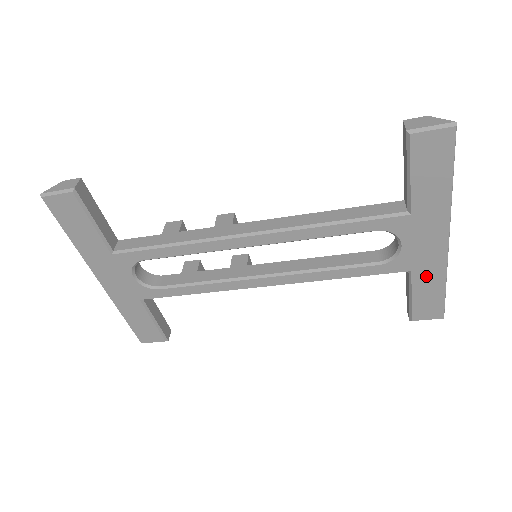
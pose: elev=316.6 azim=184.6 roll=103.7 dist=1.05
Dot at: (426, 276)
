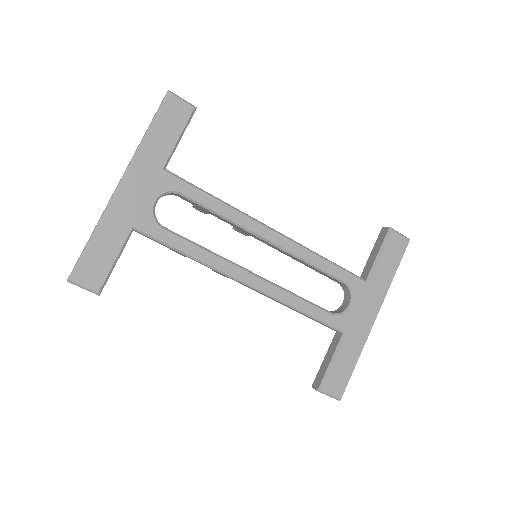
Dot at: (351, 344)
